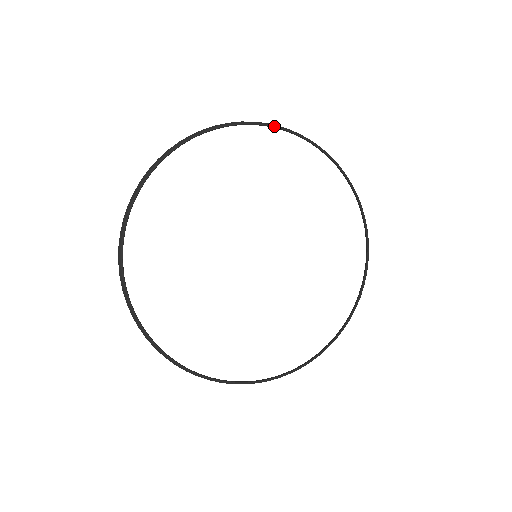
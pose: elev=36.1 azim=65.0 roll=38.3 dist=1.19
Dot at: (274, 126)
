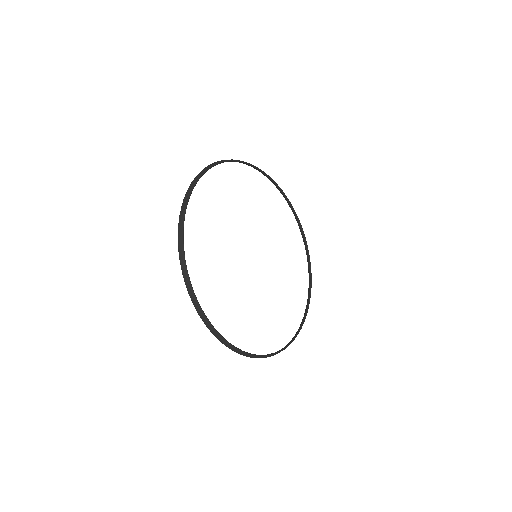
Dot at: (250, 164)
